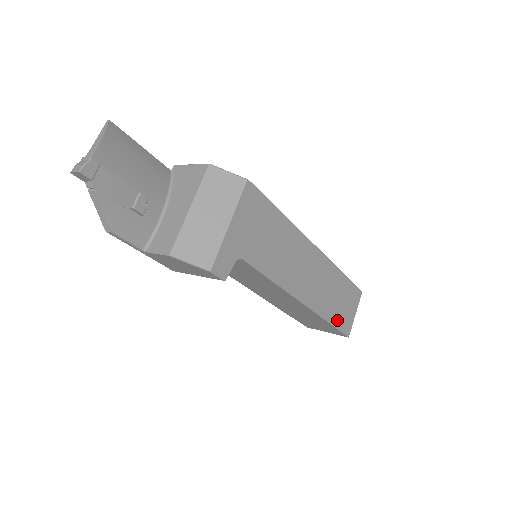
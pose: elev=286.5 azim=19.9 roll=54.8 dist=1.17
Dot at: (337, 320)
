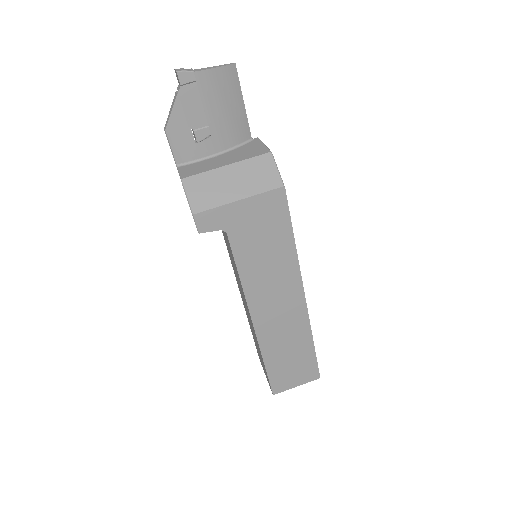
Dot at: (274, 370)
